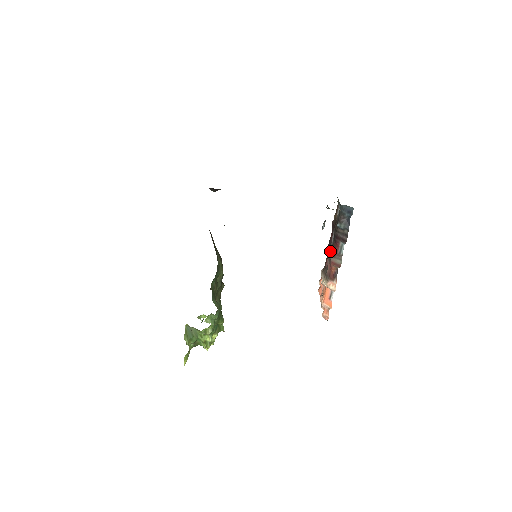
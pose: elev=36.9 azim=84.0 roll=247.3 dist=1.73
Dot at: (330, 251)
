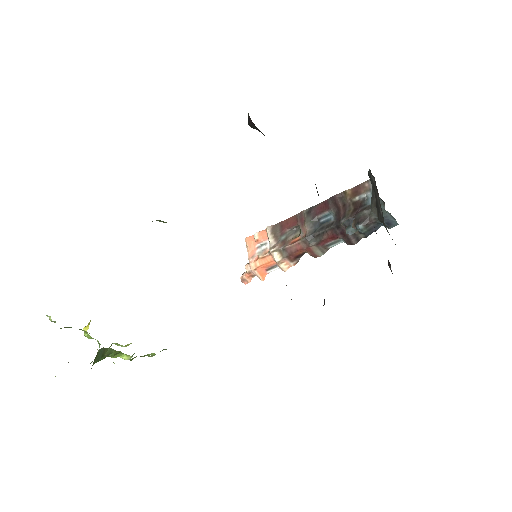
Dot at: (311, 229)
